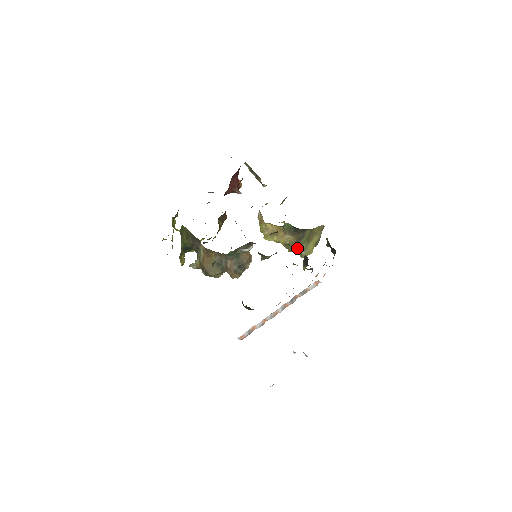
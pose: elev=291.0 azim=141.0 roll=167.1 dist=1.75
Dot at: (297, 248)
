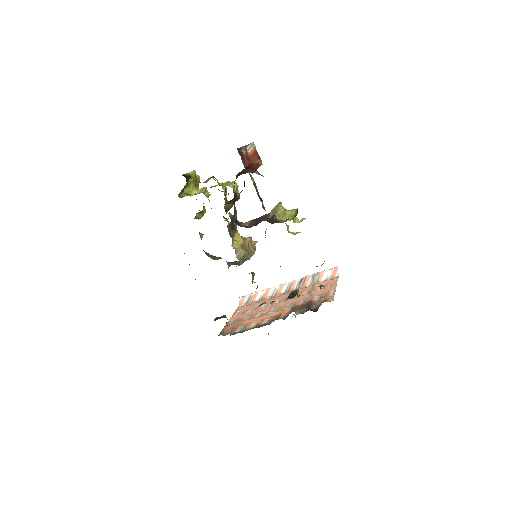
Dot at: occluded
